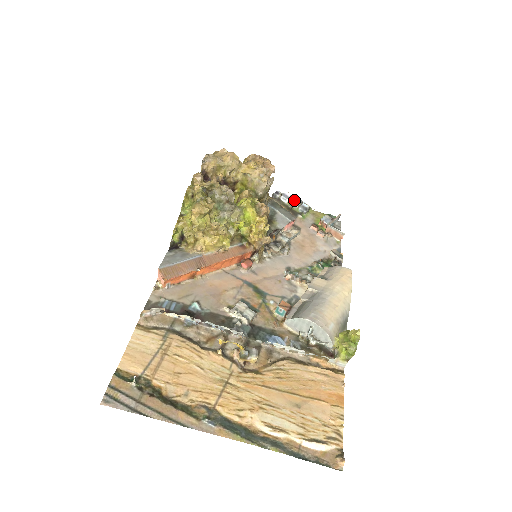
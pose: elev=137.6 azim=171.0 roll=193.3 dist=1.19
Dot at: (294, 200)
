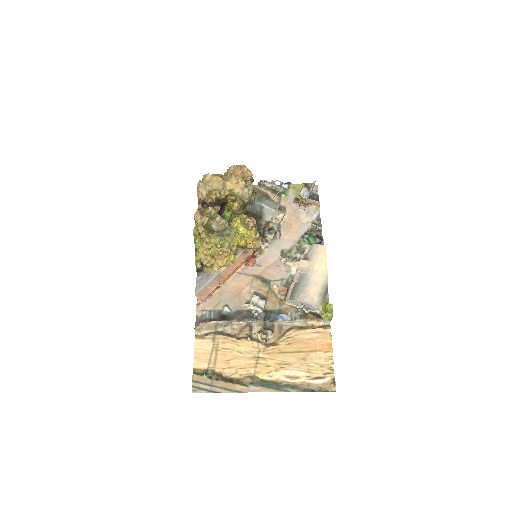
Dot at: (275, 184)
